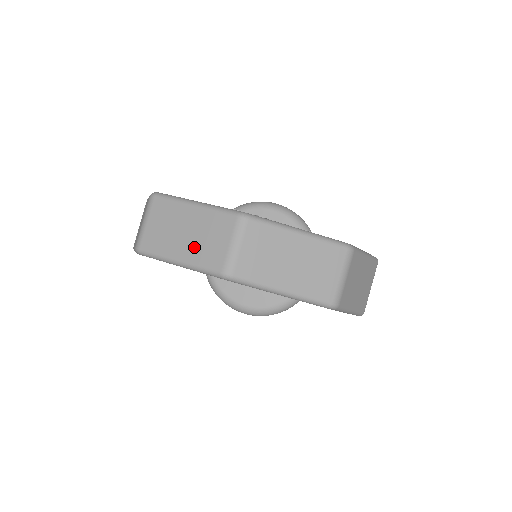
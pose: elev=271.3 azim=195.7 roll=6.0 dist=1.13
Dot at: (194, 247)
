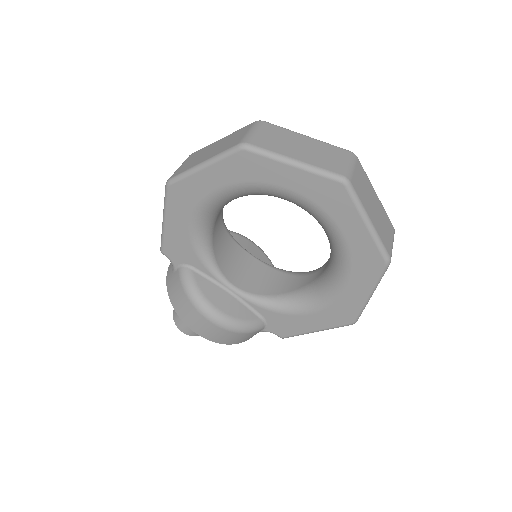
Dot at: (312, 156)
